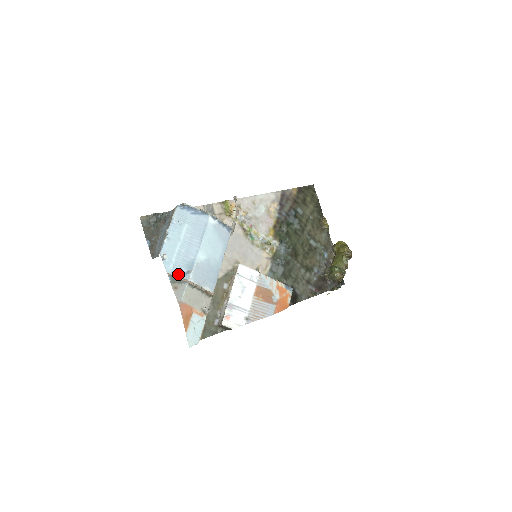
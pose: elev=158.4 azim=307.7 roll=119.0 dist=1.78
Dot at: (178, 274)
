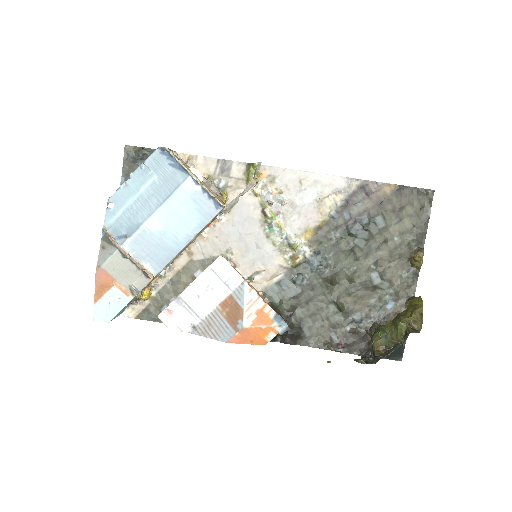
Dot at: (114, 233)
